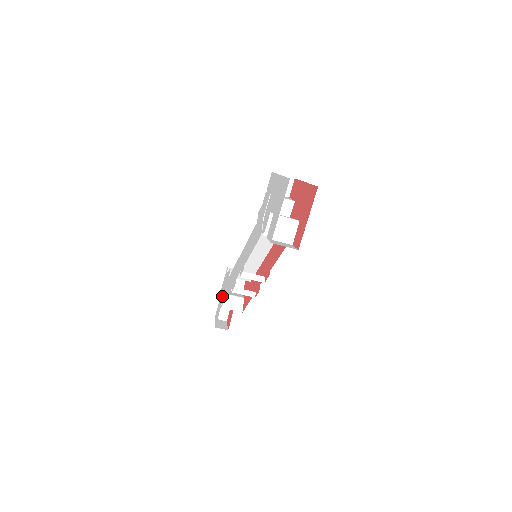
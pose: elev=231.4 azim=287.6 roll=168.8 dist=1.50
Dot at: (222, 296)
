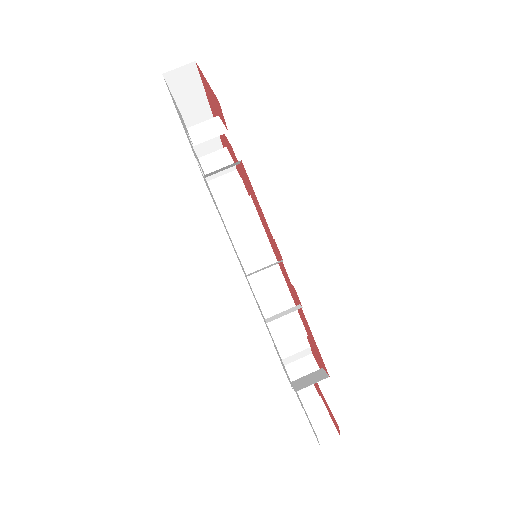
Dot at: occluded
